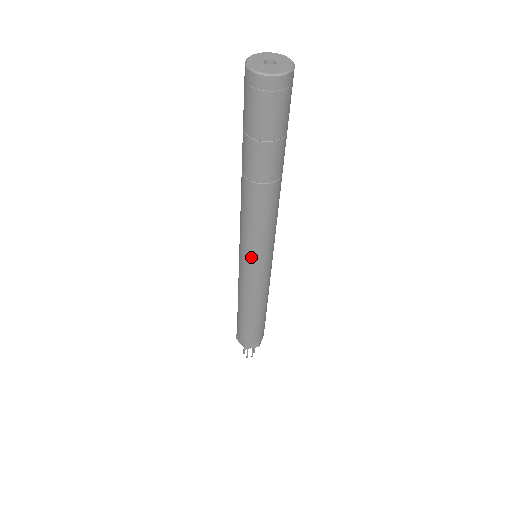
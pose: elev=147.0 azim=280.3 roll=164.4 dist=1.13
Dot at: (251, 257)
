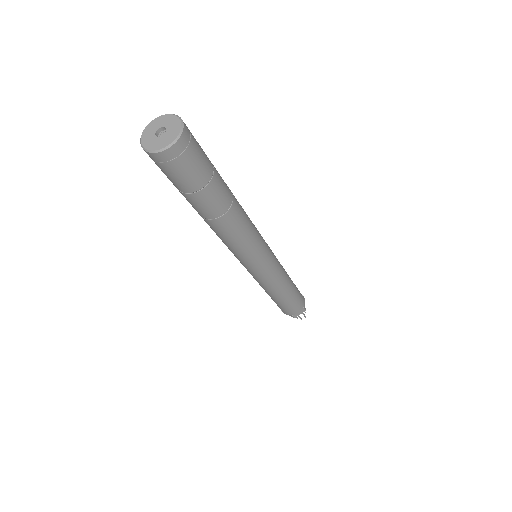
Dot at: (251, 264)
